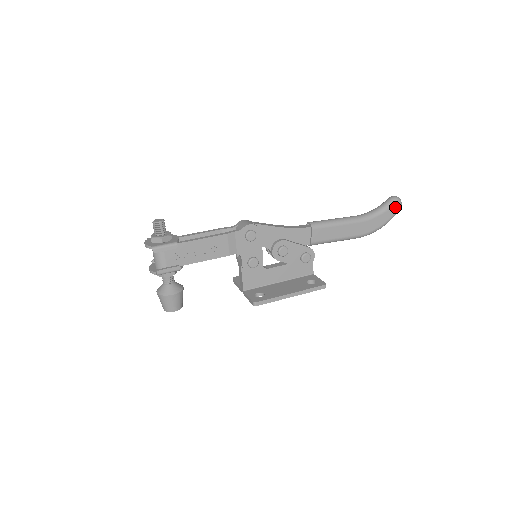
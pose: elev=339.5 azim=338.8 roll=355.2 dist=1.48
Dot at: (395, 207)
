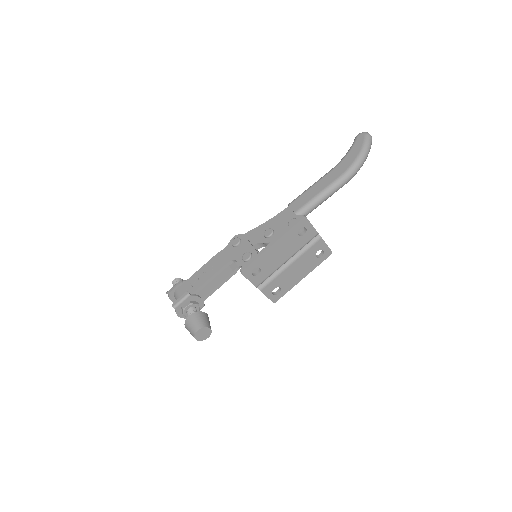
Dot at: (360, 138)
